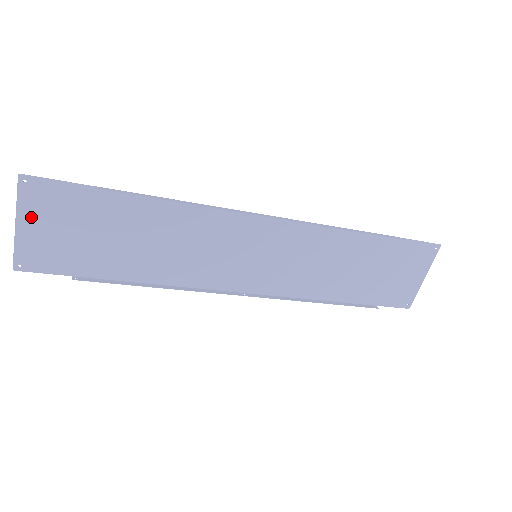
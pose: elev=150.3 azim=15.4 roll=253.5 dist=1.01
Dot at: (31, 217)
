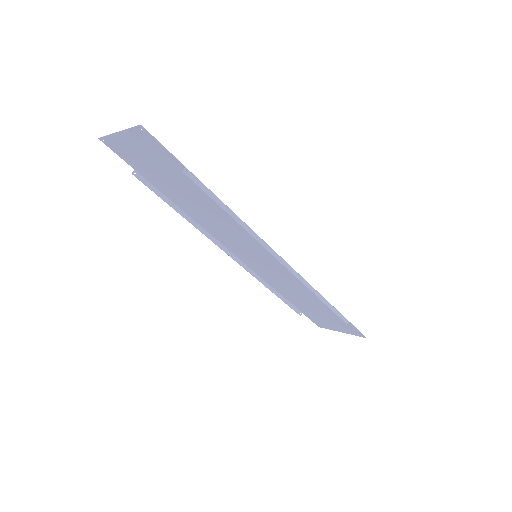
Dot at: (131, 139)
